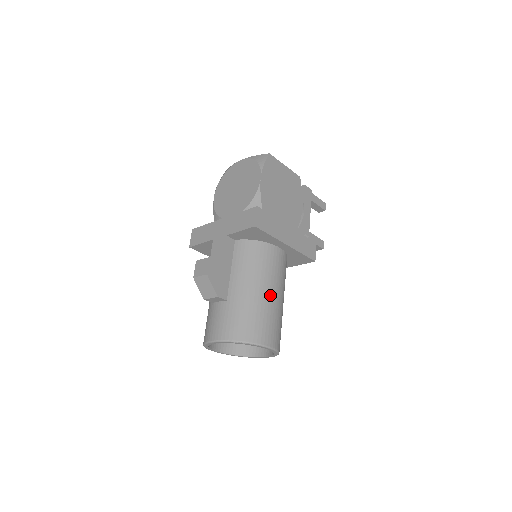
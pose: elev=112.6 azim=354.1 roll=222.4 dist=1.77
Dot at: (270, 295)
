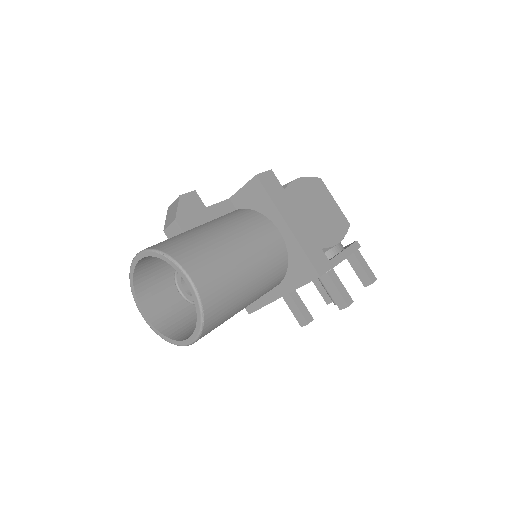
Dot at: (234, 247)
